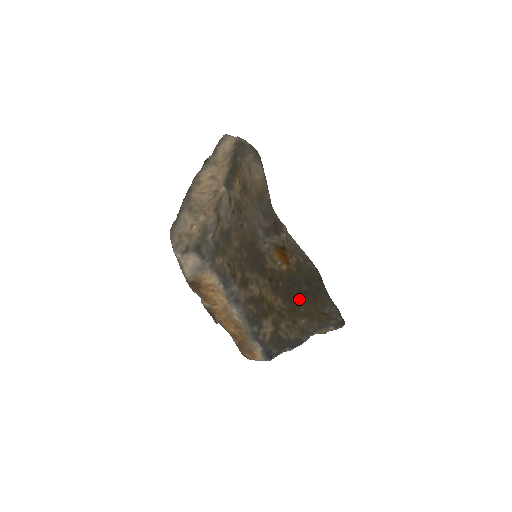
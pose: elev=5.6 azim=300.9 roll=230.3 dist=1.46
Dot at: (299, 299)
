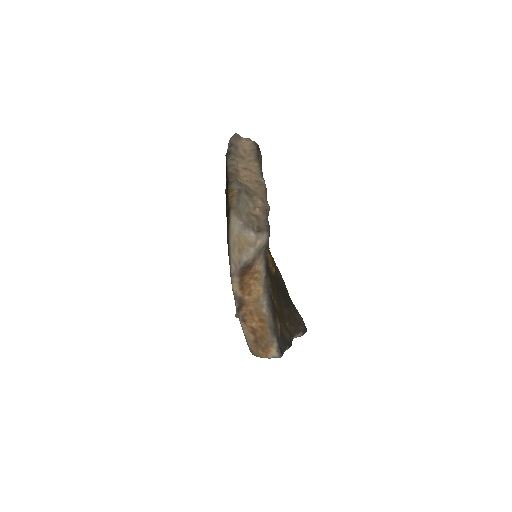
Dot at: (283, 303)
